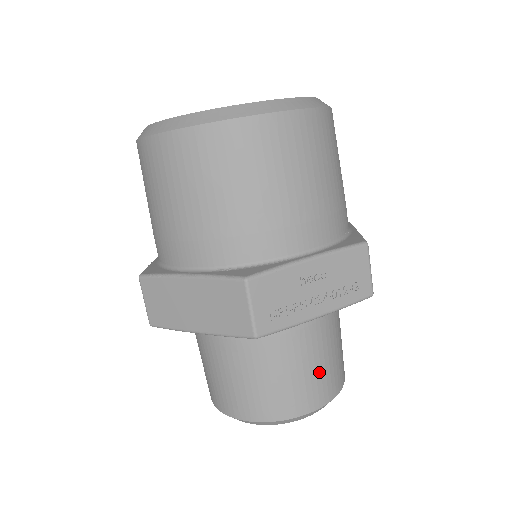
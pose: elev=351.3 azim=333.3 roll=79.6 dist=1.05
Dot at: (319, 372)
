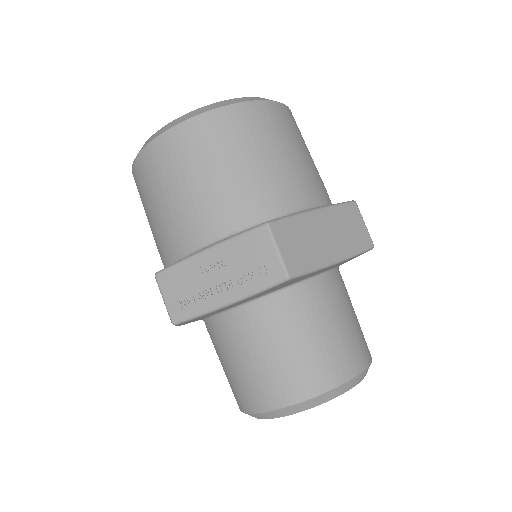
Dot at: (278, 366)
